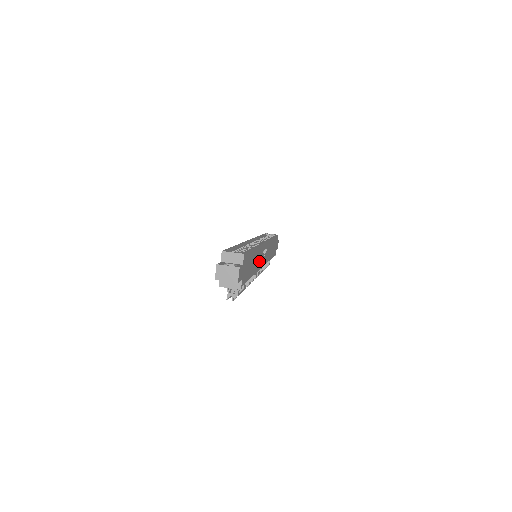
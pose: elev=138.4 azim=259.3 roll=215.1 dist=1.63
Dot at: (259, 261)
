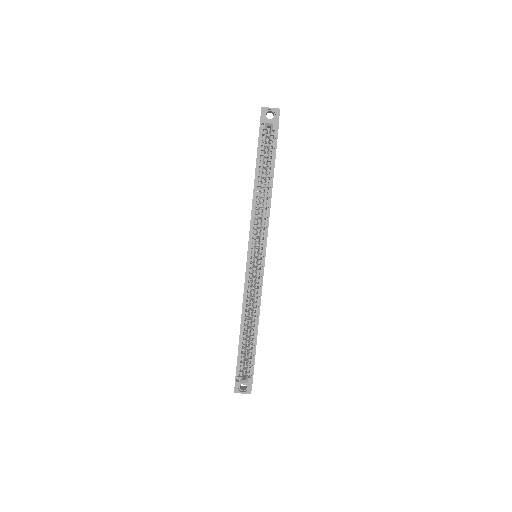
Dot at: occluded
